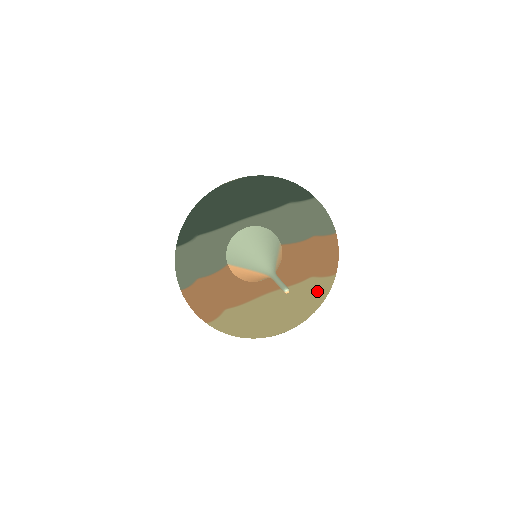
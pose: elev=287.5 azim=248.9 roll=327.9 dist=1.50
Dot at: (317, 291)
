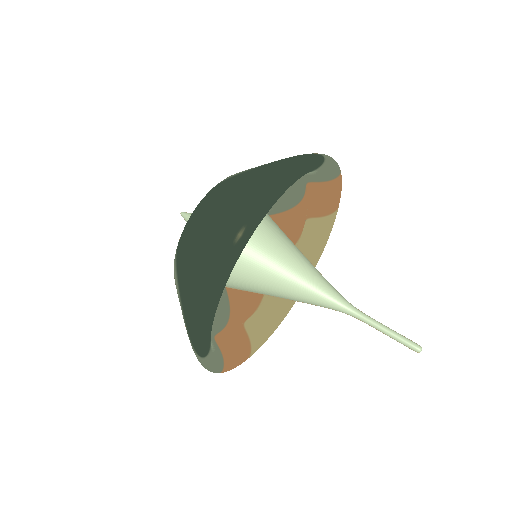
Dot at: (322, 232)
